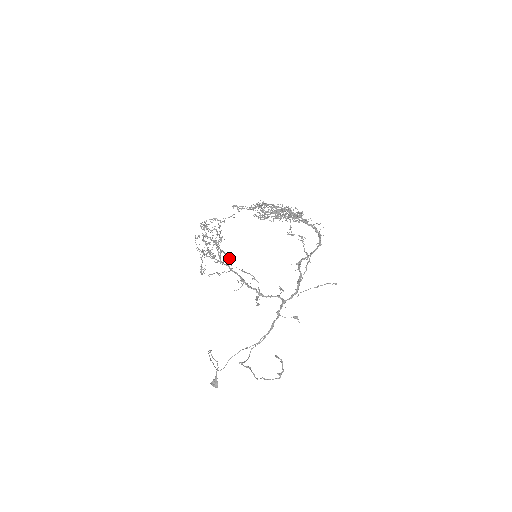
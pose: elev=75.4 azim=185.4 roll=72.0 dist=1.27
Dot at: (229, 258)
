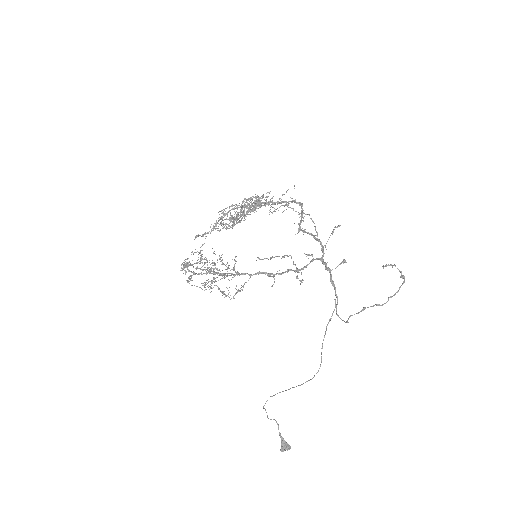
Dot at: occluded
